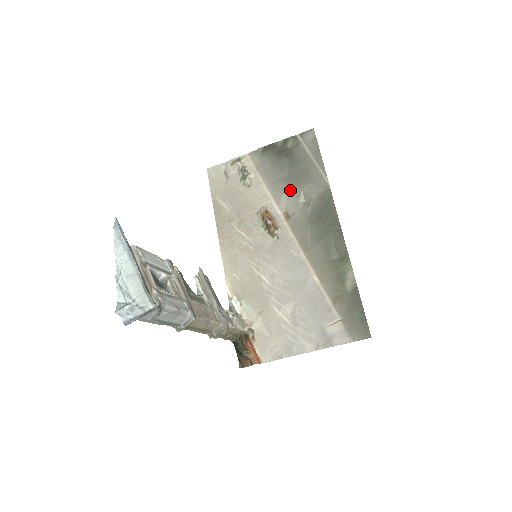
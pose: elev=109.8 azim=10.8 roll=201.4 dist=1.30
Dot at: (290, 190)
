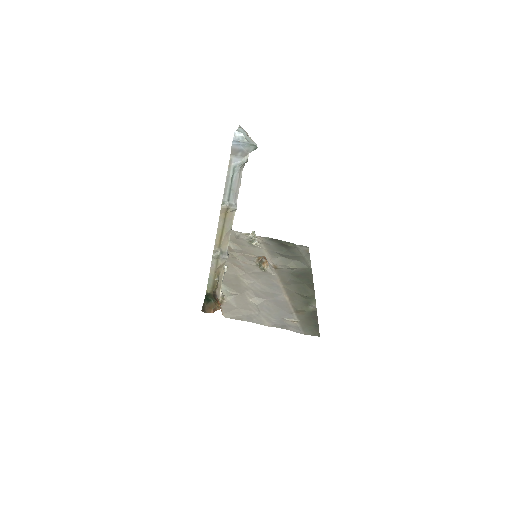
Dot at: (283, 258)
